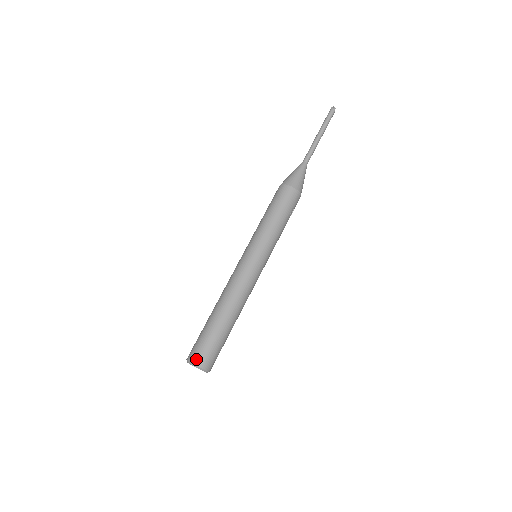
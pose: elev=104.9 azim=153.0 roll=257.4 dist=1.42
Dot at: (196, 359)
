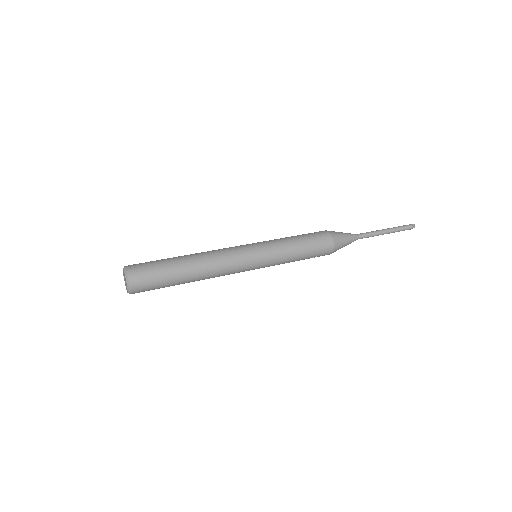
Dot at: (133, 274)
